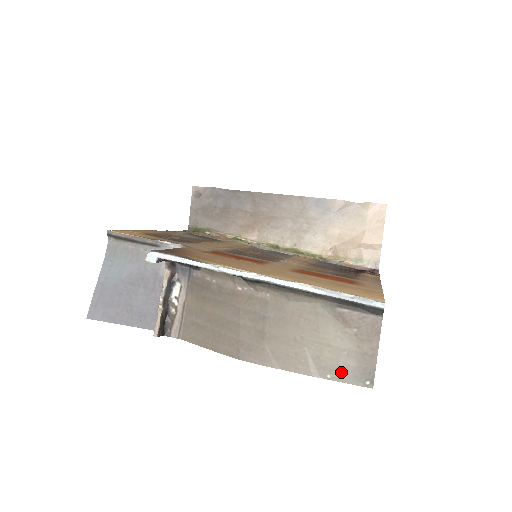
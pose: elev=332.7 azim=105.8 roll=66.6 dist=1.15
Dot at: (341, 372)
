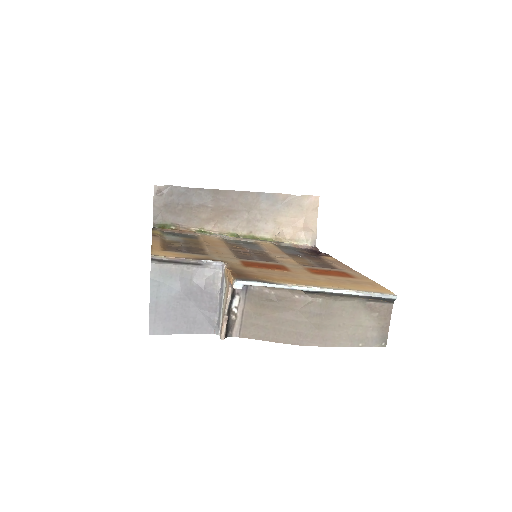
Dot at: (368, 341)
